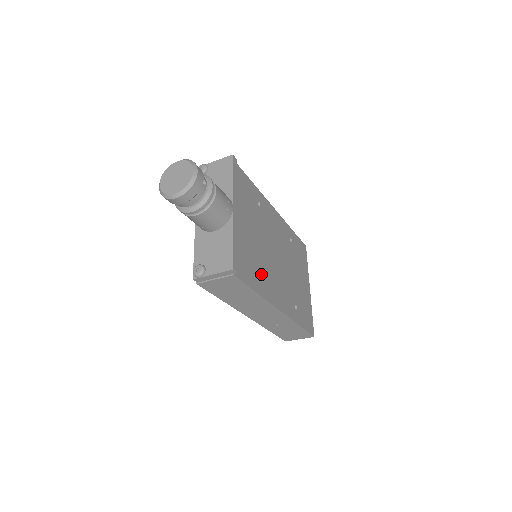
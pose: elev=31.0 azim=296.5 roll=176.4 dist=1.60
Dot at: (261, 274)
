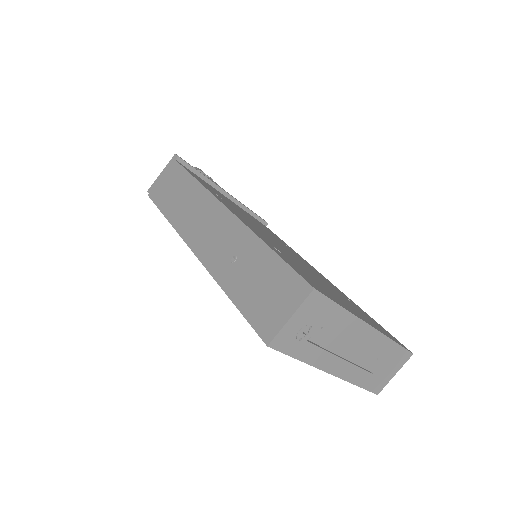
Dot at: occluded
